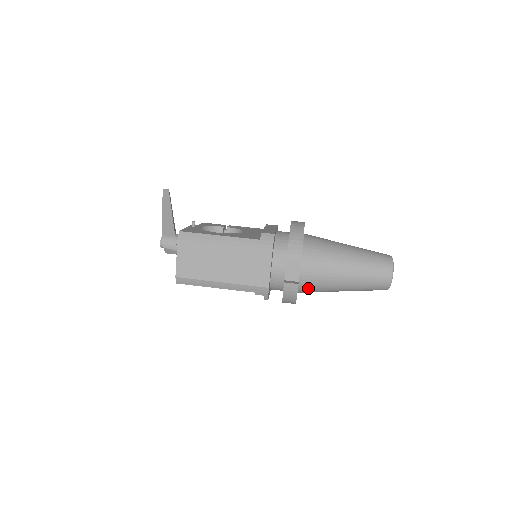
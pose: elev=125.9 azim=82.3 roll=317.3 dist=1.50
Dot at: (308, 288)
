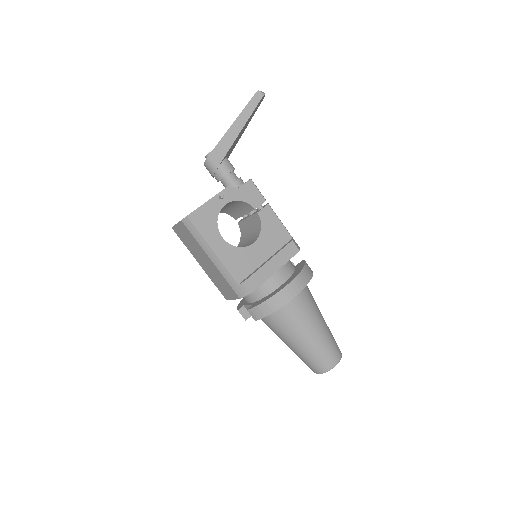
Dot at: occluded
